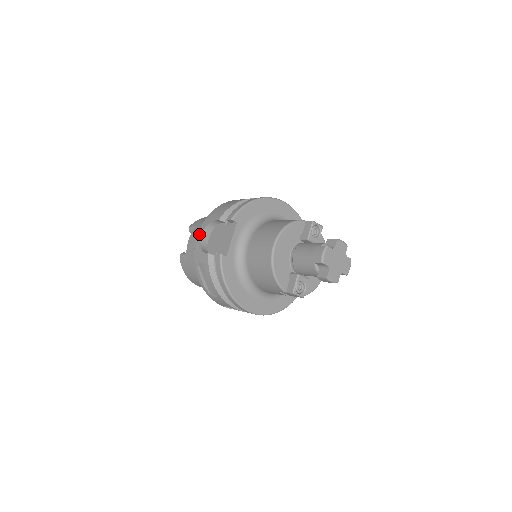
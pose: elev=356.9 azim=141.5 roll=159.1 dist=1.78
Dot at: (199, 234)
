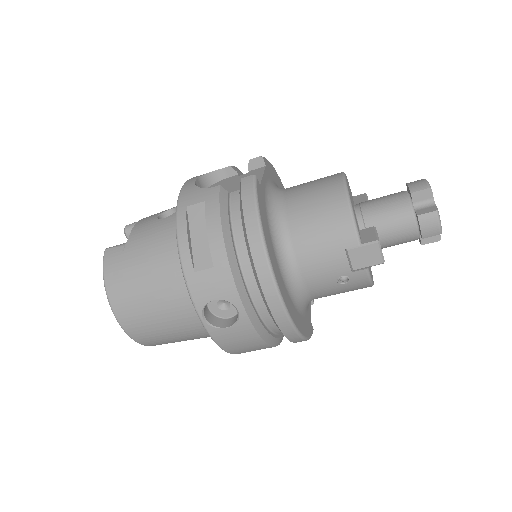
Dot at: (190, 180)
